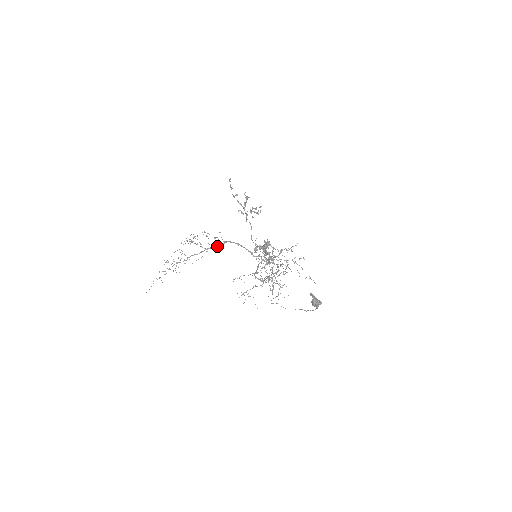
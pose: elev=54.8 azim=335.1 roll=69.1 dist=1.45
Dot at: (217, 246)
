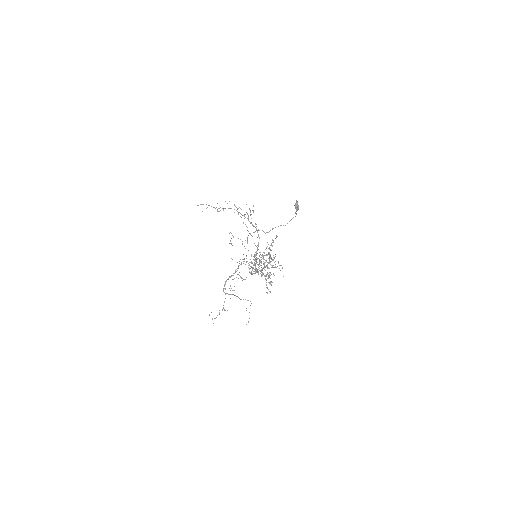
Dot at: occluded
